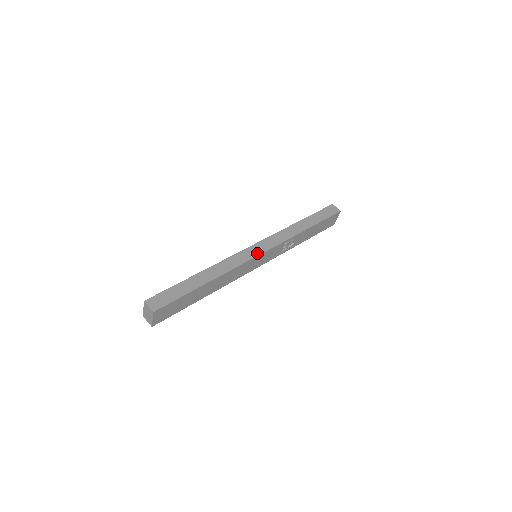
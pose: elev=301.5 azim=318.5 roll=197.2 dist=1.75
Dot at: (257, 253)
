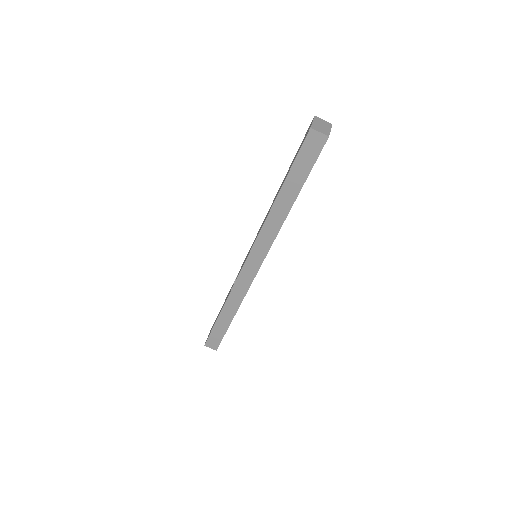
Dot at: (255, 270)
